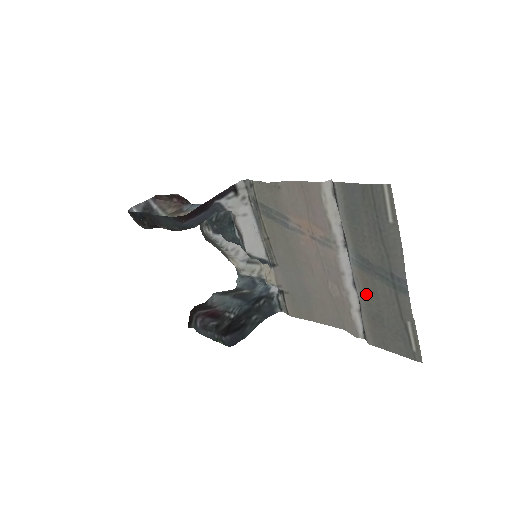
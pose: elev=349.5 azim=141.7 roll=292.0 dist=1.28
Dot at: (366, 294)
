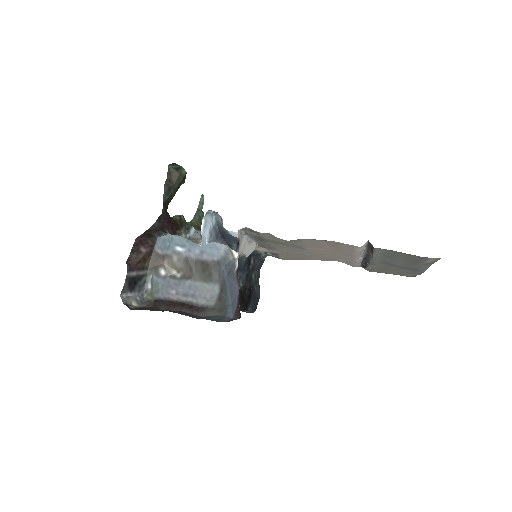
Dot at: (379, 266)
